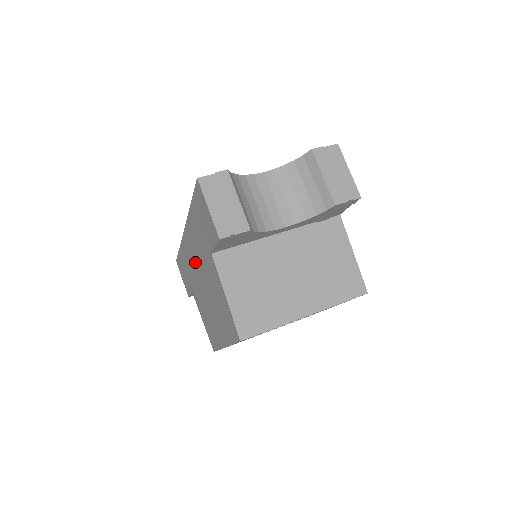
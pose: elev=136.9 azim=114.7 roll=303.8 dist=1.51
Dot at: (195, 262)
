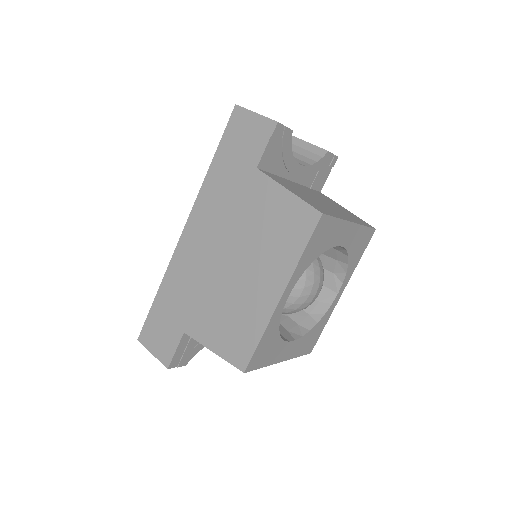
Dot at: (208, 245)
